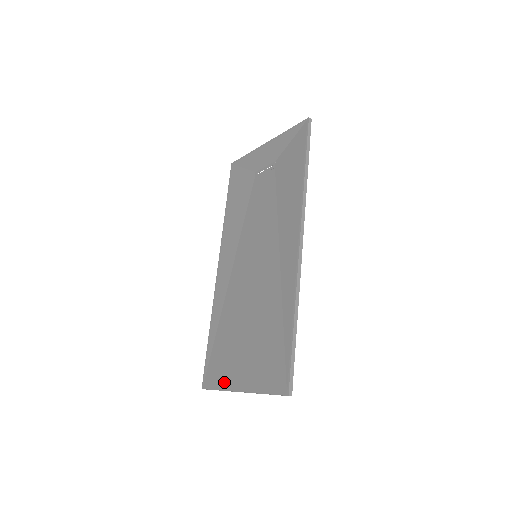
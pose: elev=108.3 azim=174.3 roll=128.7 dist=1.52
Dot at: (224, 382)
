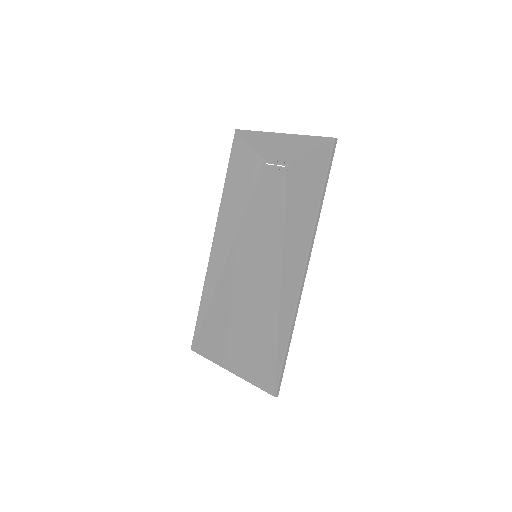
Dot at: (214, 356)
